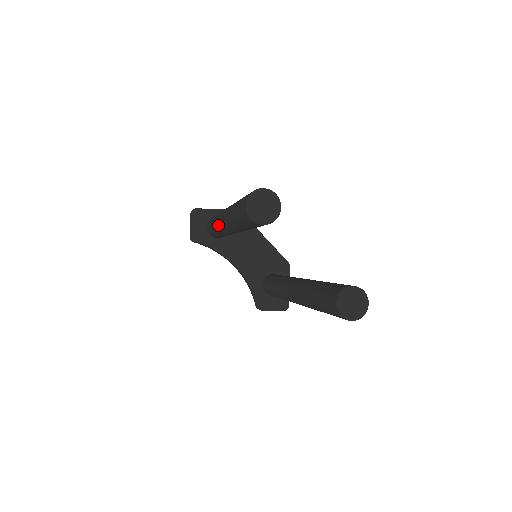
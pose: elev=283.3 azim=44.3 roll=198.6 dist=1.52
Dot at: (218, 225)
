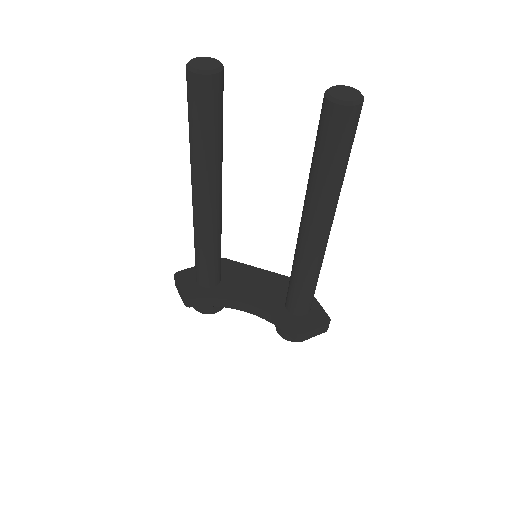
Dot at: (196, 221)
